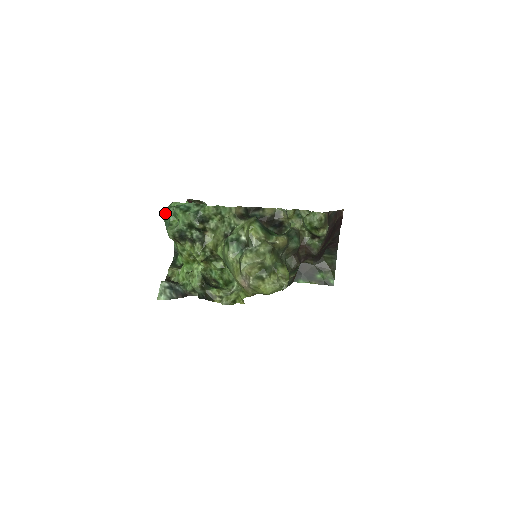
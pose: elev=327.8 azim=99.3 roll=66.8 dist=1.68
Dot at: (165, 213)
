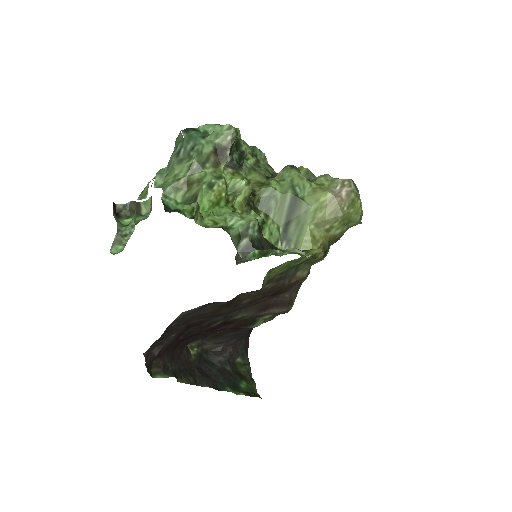
Dot at: (187, 130)
